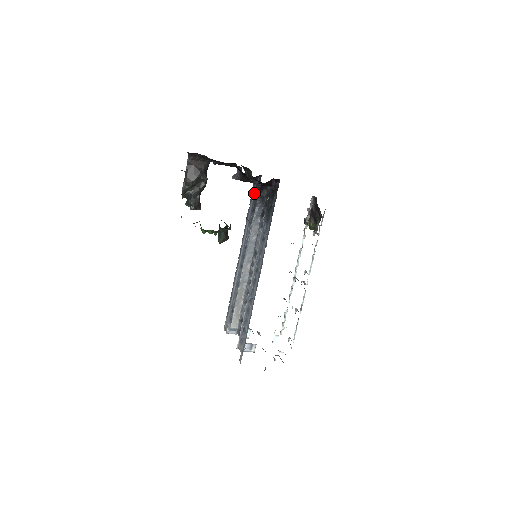
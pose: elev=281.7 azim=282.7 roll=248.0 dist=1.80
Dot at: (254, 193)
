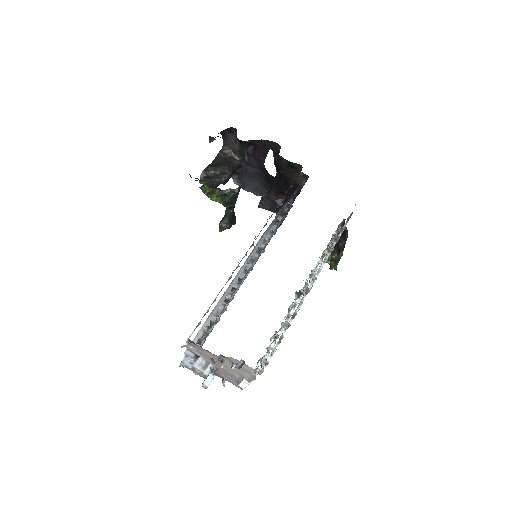
Dot at: occluded
